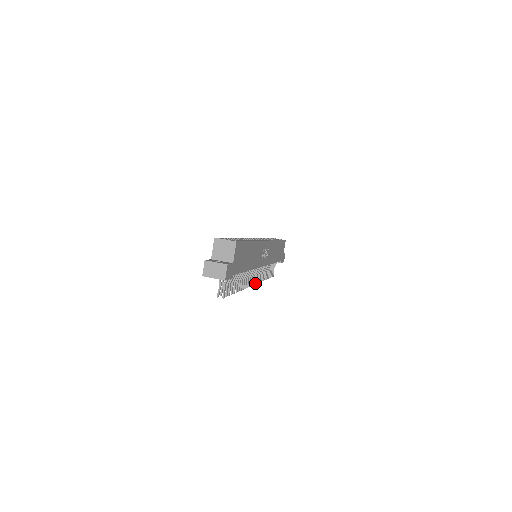
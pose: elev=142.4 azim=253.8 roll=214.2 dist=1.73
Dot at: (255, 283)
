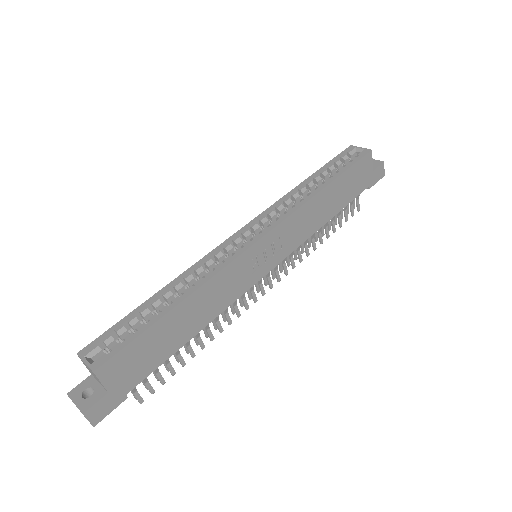
Dot at: (272, 285)
